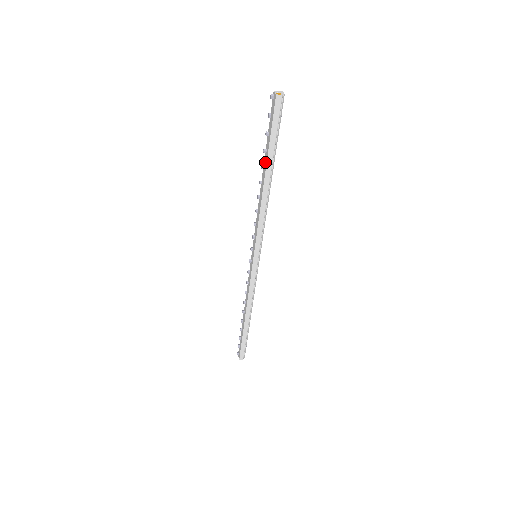
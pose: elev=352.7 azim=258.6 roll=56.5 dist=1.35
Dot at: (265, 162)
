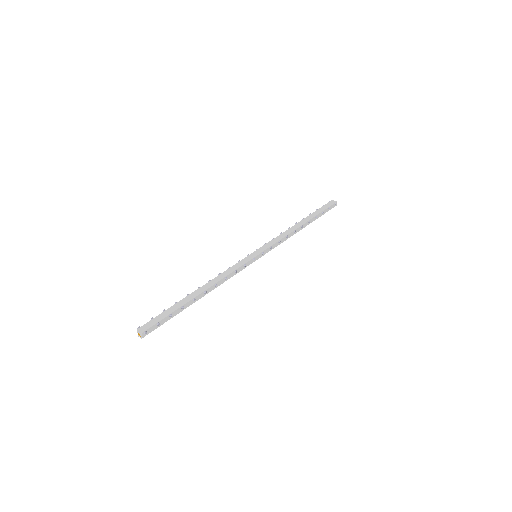
Dot at: occluded
